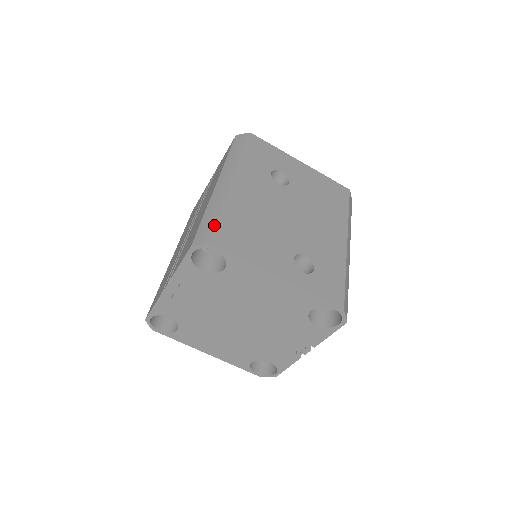
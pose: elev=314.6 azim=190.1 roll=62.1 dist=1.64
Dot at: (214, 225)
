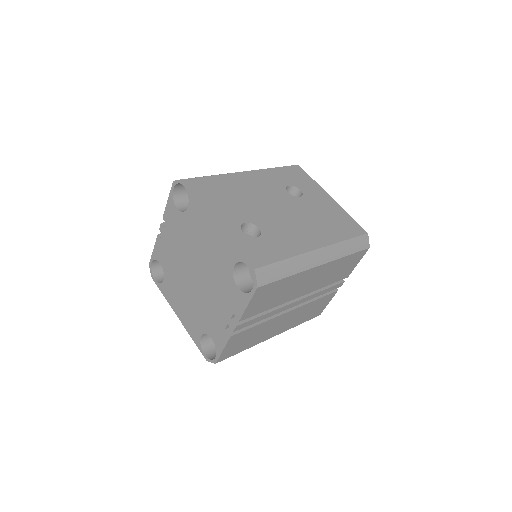
Dot at: (199, 177)
